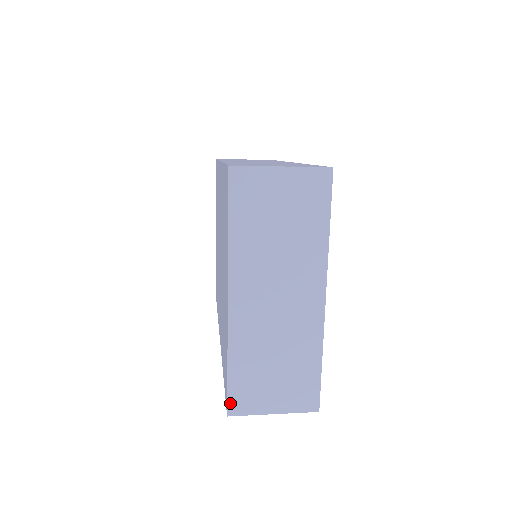
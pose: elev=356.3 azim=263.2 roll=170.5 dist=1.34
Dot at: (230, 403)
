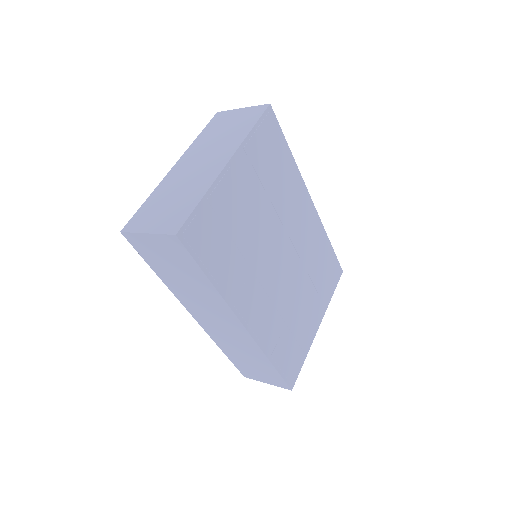
Dot at: (129, 223)
